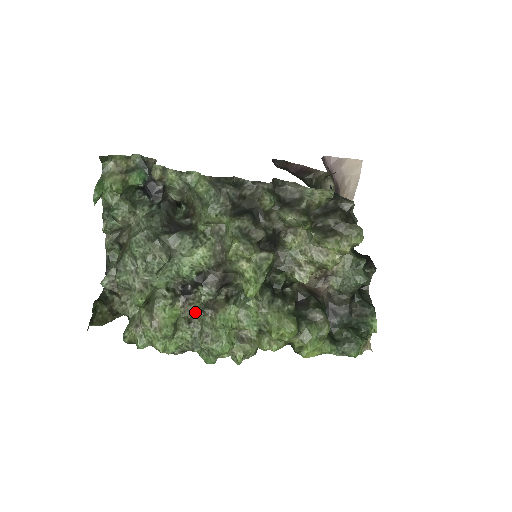
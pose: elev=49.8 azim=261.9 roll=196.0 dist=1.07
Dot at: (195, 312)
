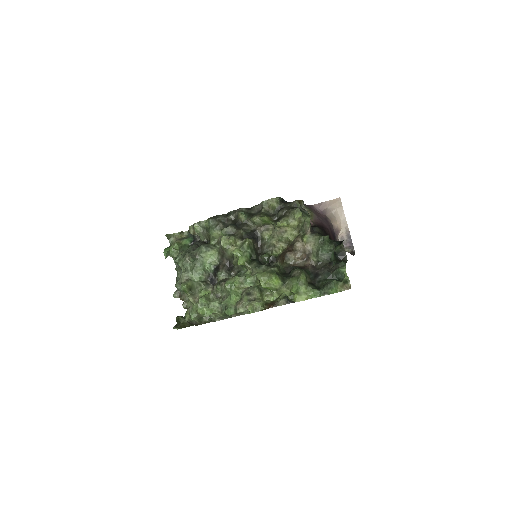
Dot at: (216, 287)
